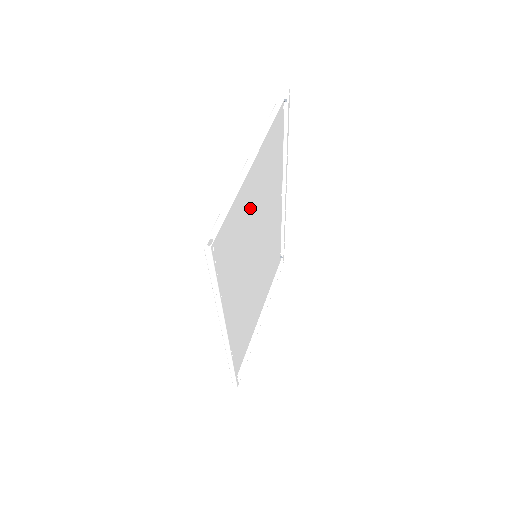
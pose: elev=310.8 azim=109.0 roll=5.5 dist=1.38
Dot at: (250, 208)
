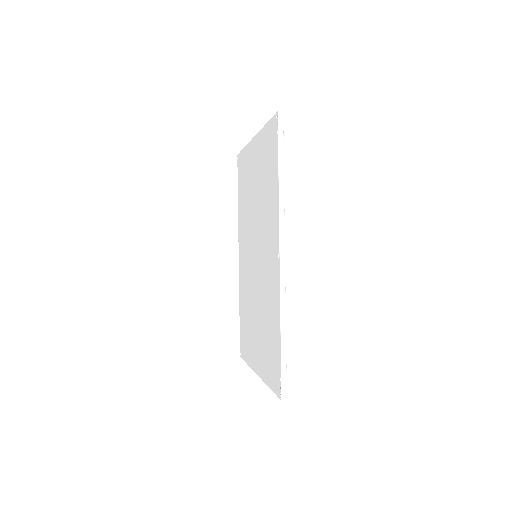
Dot at: (256, 185)
